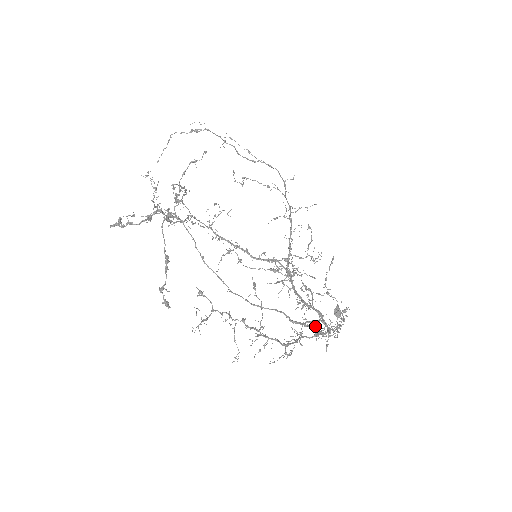
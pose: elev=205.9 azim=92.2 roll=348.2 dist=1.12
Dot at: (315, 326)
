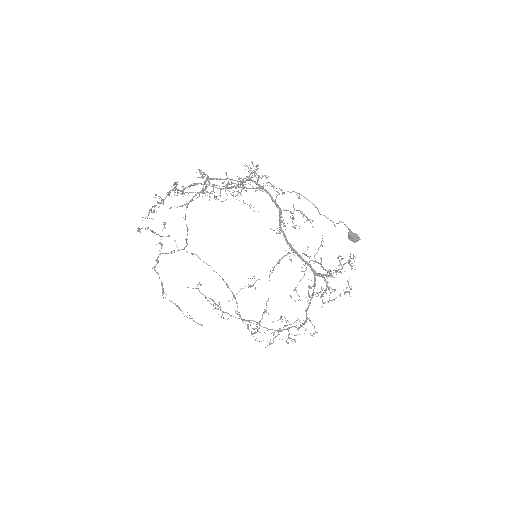
Dot at: (242, 188)
